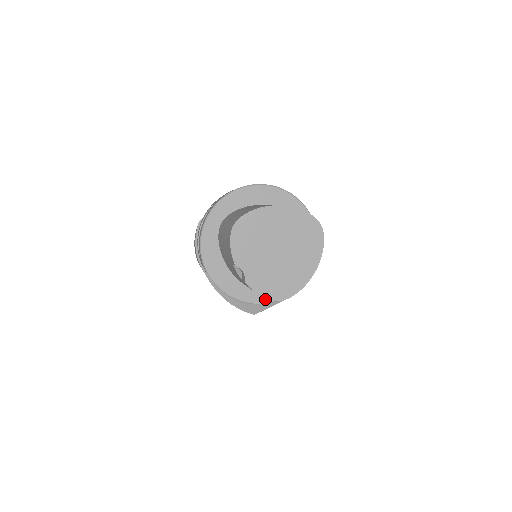
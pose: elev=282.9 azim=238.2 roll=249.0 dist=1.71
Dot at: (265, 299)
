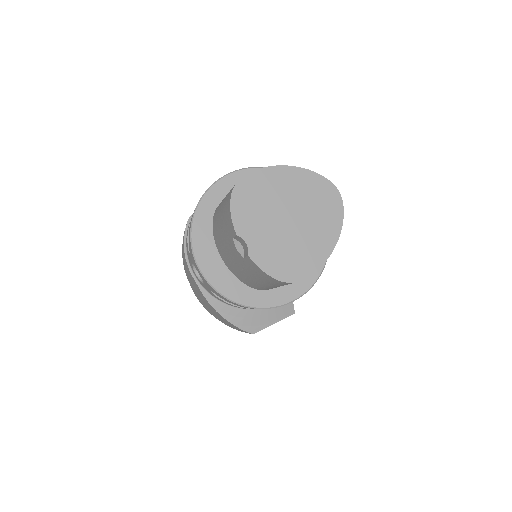
Dot at: (269, 302)
